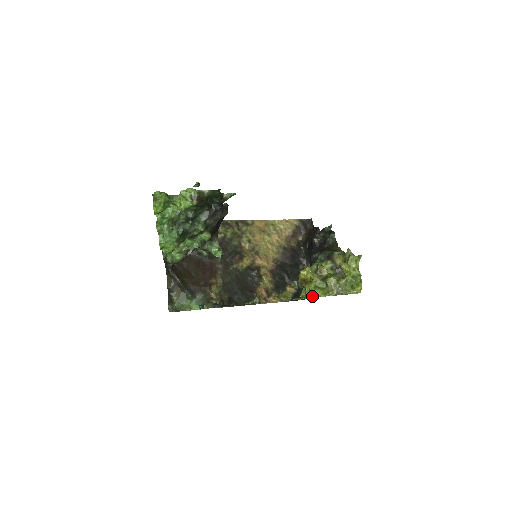
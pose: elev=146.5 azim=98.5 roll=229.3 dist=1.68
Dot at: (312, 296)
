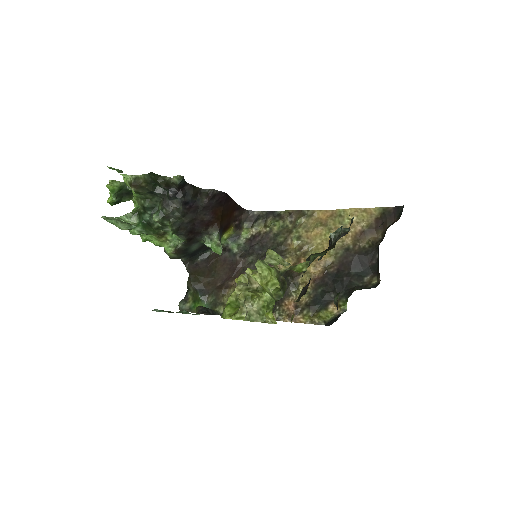
Dot at: (222, 315)
